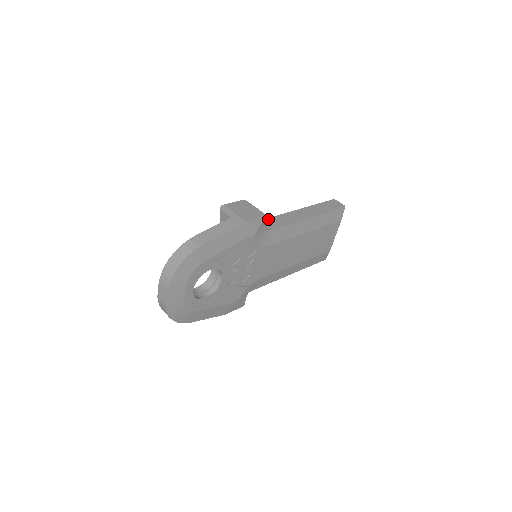
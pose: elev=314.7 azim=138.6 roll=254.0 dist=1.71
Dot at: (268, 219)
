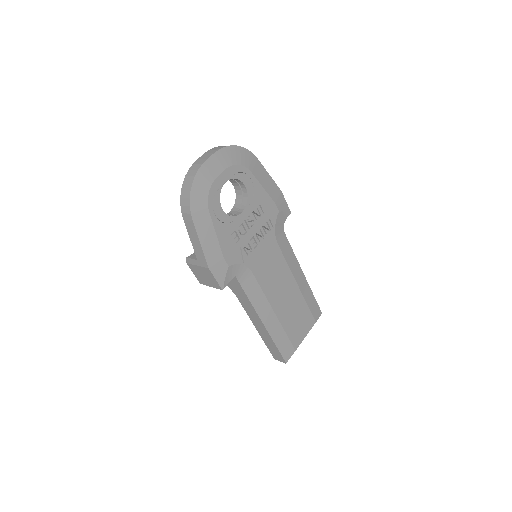
Dot at: occluded
